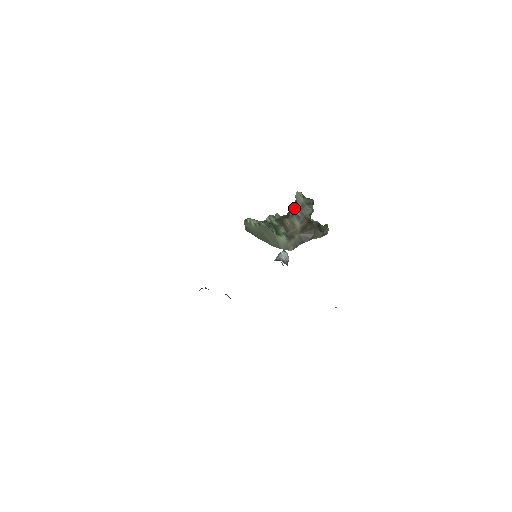
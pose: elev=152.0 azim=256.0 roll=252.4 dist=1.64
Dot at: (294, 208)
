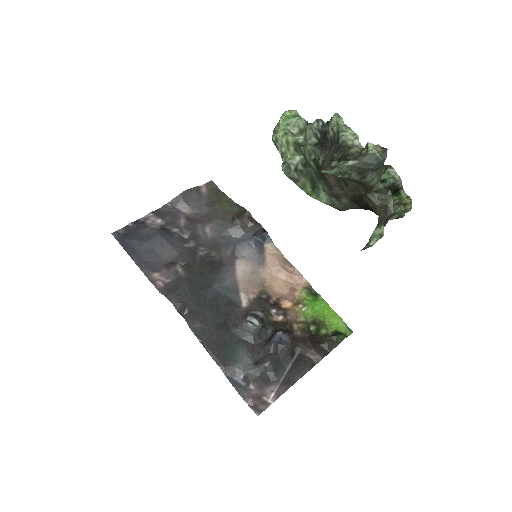
Dot at: occluded
